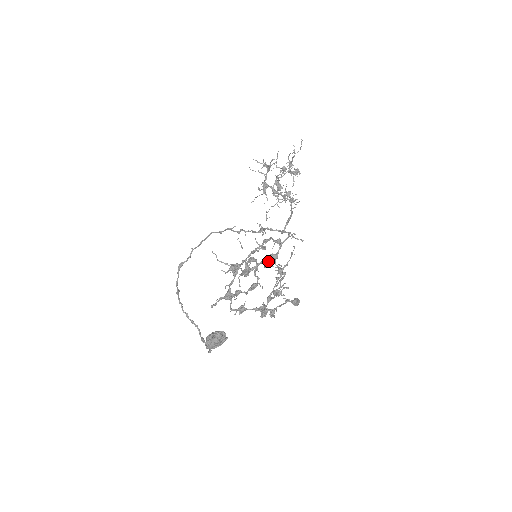
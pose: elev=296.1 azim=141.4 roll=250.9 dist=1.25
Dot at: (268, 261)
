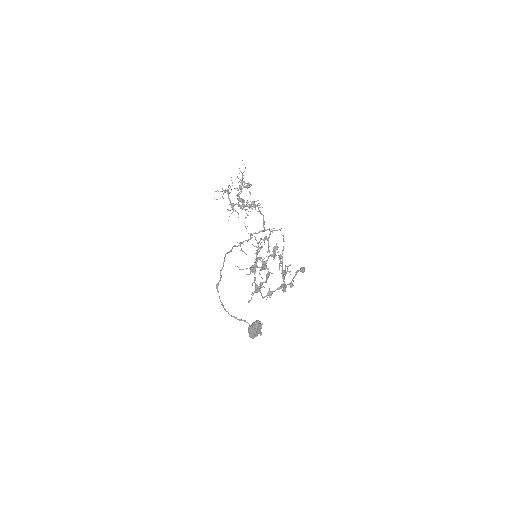
Dot at: (274, 253)
